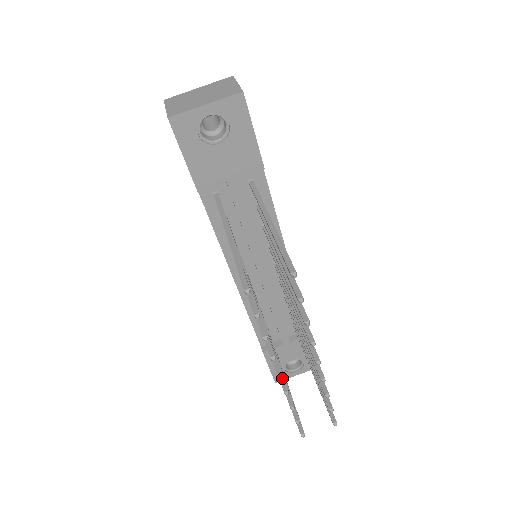
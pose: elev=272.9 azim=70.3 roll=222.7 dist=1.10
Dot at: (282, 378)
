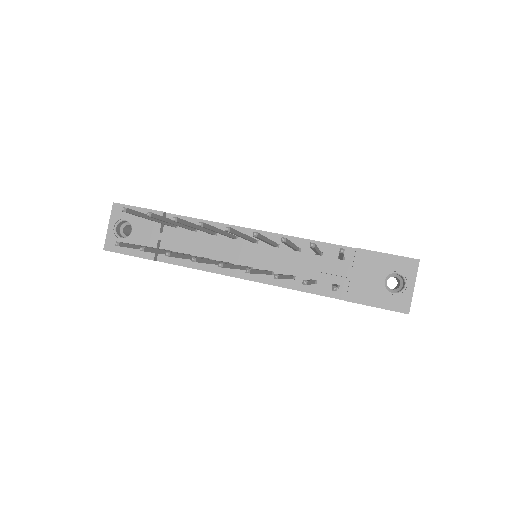
Dot at: occluded
